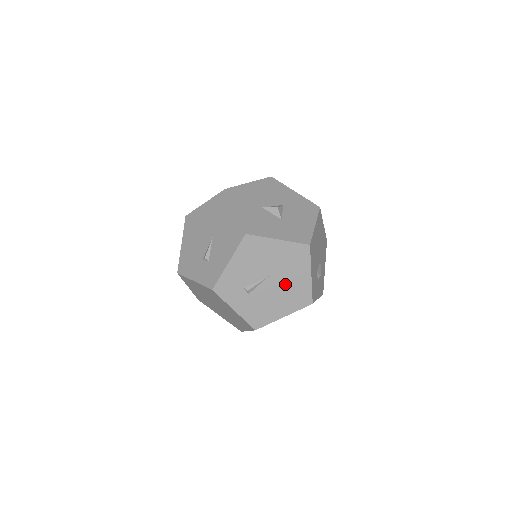
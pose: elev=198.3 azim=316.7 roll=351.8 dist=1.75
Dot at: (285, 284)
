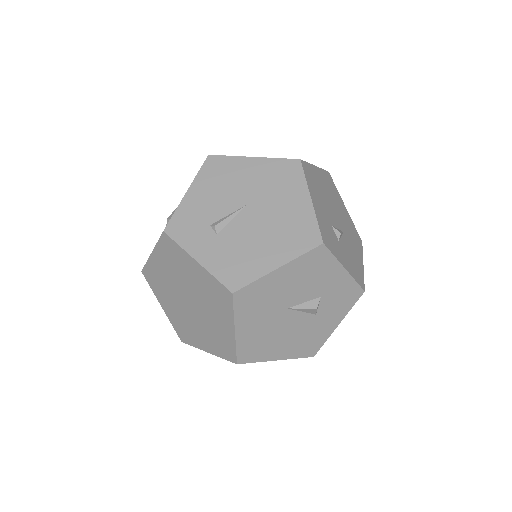
Dot at: (272, 215)
